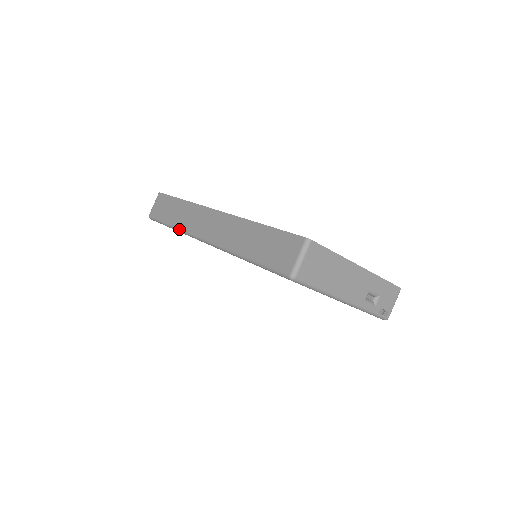
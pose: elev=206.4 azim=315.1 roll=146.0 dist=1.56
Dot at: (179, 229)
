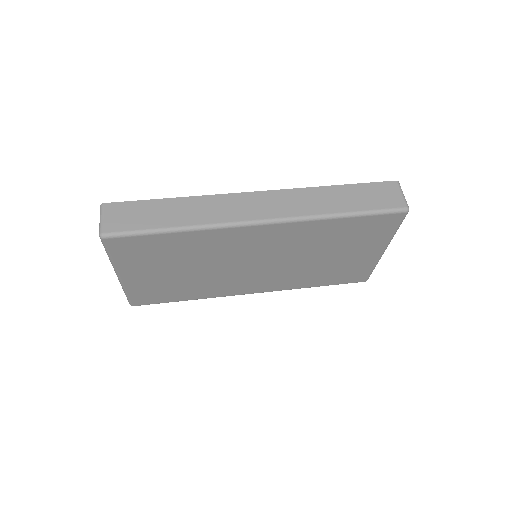
Dot at: (202, 225)
